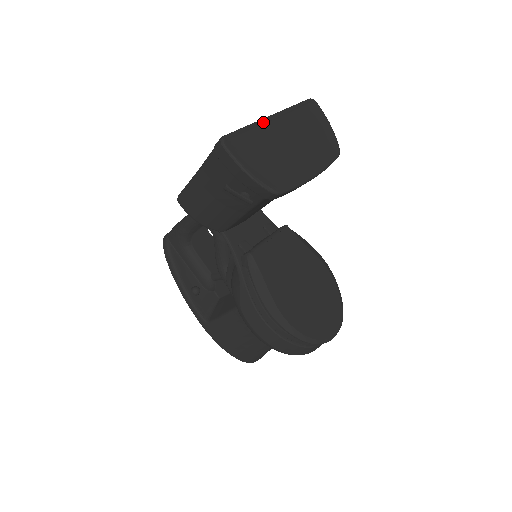
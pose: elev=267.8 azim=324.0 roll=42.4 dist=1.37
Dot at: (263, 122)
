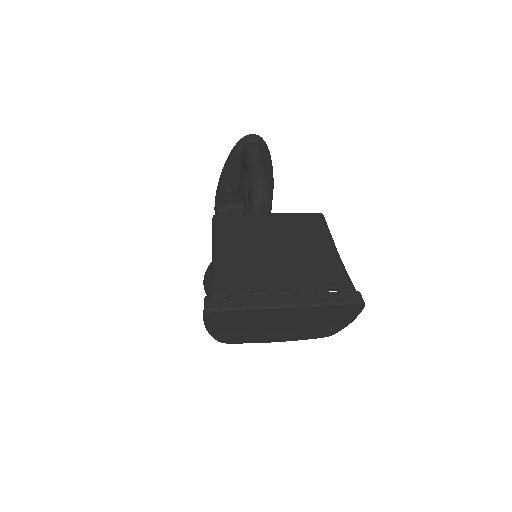
Dot at: (270, 309)
